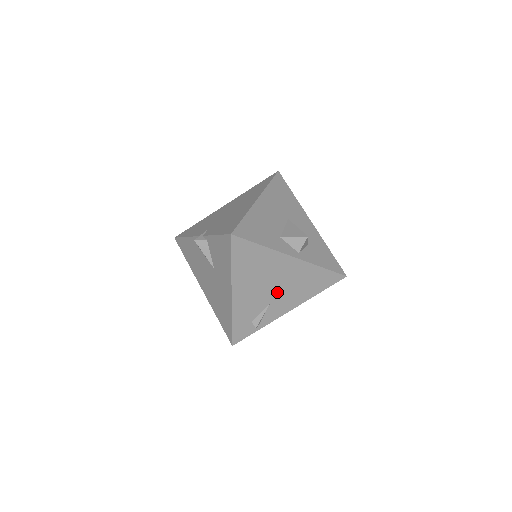
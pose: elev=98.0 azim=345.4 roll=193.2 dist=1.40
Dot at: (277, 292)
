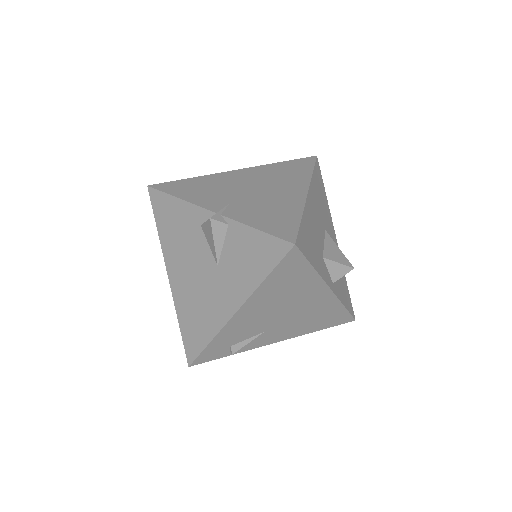
Dot at: (283, 321)
